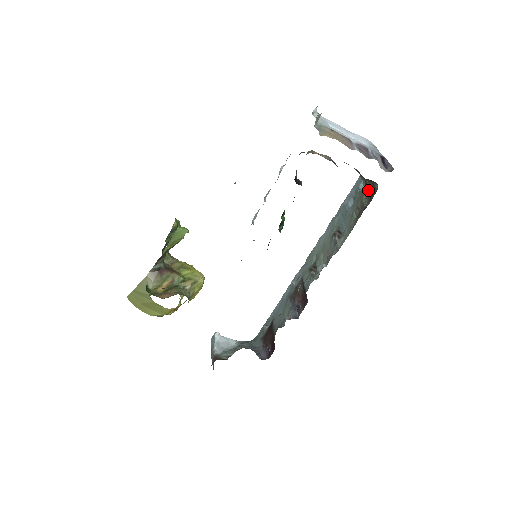
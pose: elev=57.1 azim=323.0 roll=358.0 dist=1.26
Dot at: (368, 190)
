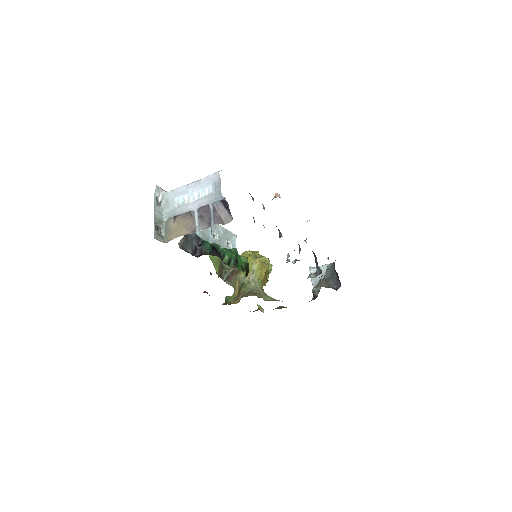
Dot at: occluded
